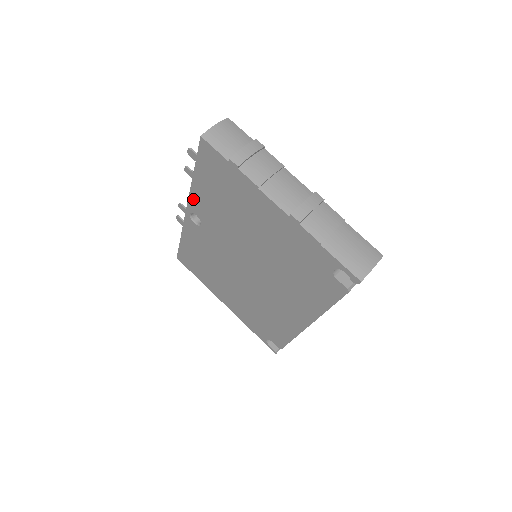
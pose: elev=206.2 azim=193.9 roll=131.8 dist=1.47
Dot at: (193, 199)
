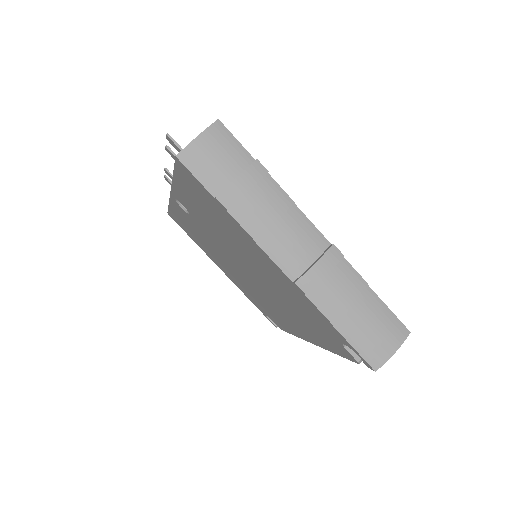
Dot at: (176, 193)
